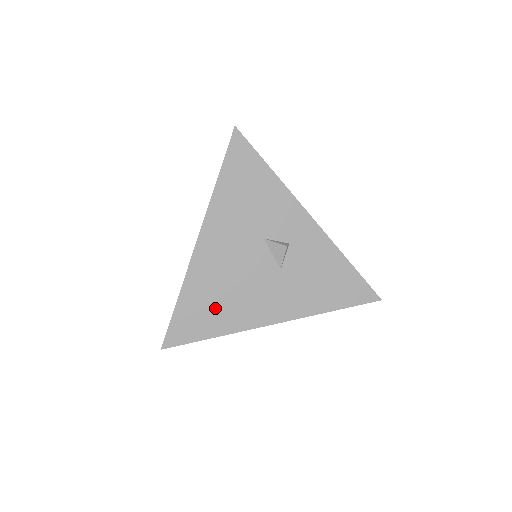
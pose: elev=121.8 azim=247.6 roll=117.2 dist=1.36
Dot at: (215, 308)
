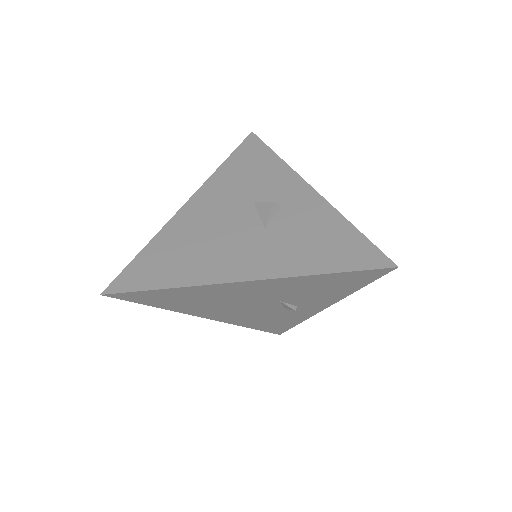
Dot at: (178, 260)
